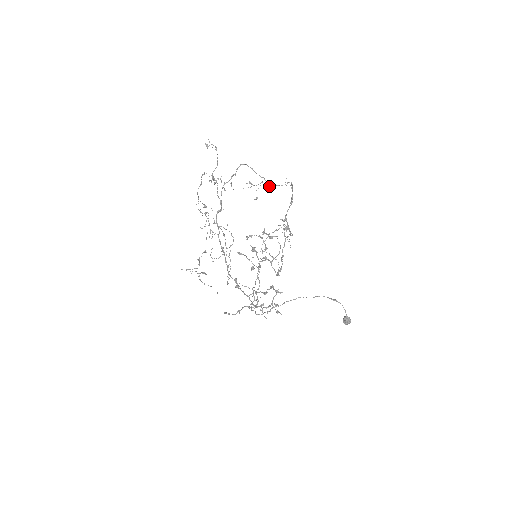
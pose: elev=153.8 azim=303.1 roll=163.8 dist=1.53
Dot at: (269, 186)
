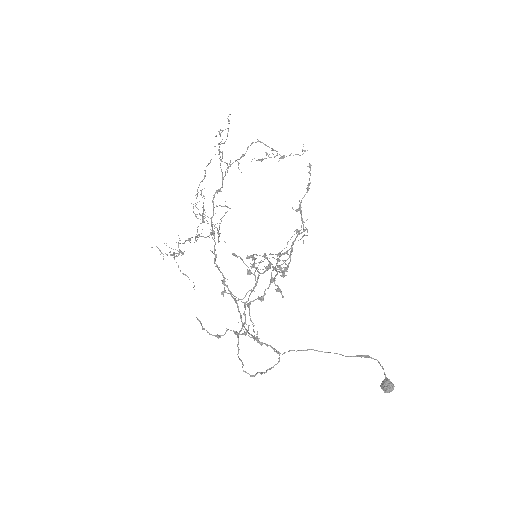
Dot at: (283, 158)
